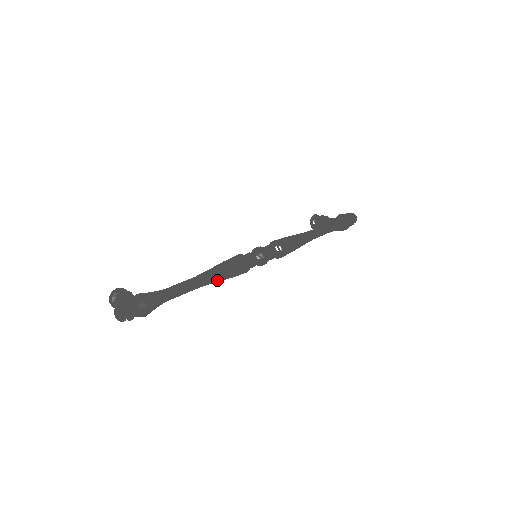
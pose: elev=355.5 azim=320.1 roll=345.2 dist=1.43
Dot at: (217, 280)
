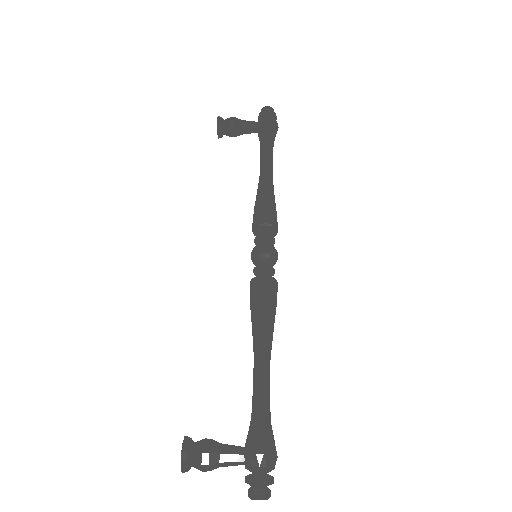
Dot at: occluded
